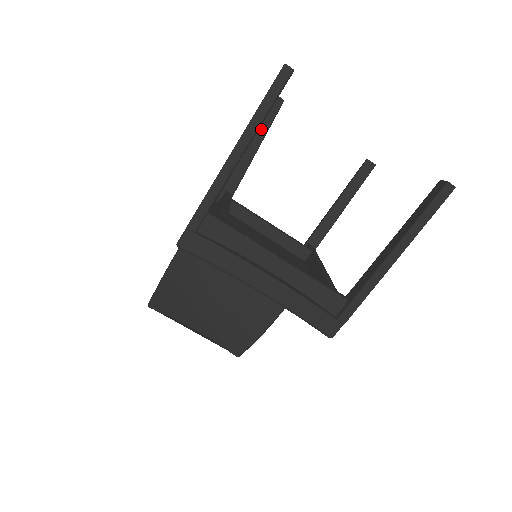
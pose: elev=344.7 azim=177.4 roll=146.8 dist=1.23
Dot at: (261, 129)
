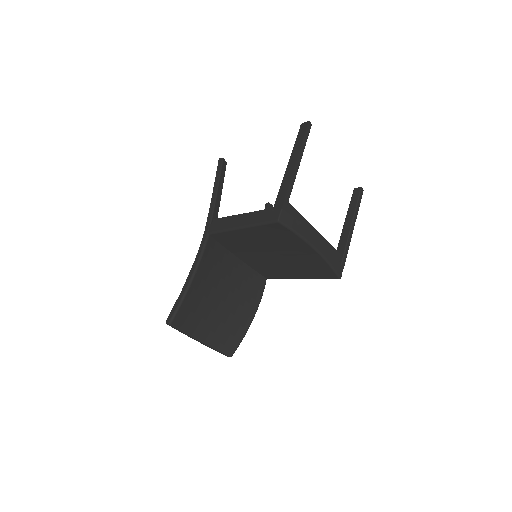
Dot at: (221, 179)
